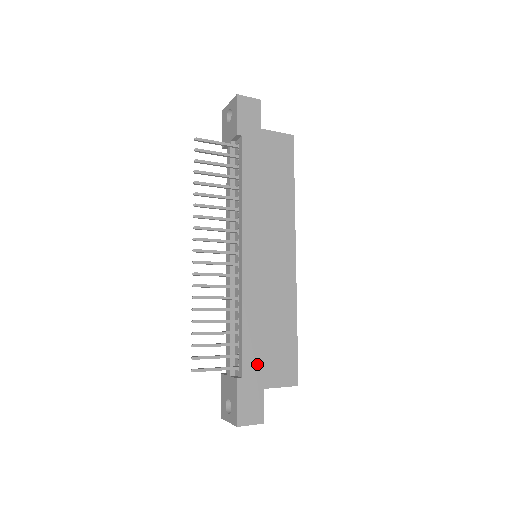
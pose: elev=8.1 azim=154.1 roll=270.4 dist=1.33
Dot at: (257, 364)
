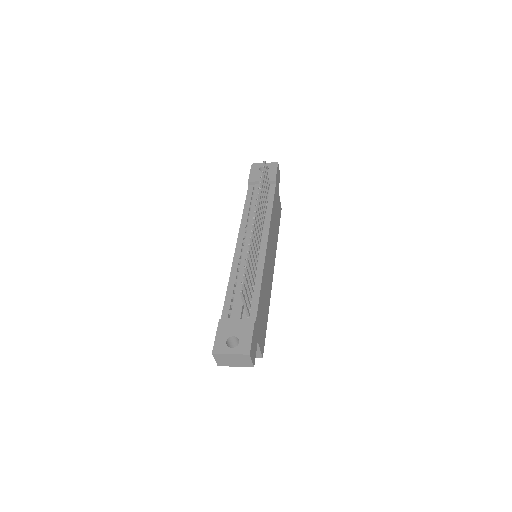
Dot at: (259, 321)
